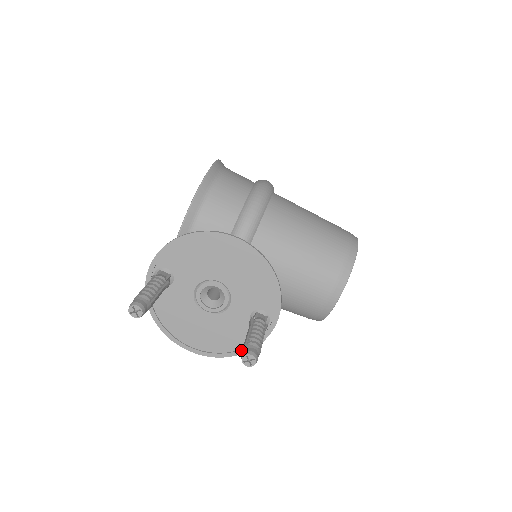
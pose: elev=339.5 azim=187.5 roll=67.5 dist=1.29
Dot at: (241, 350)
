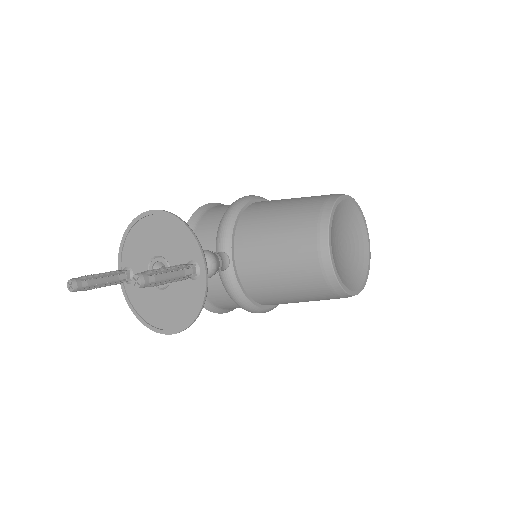
Dot at: (196, 311)
